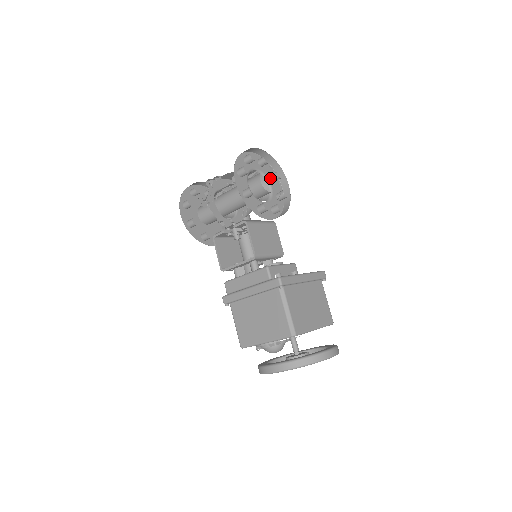
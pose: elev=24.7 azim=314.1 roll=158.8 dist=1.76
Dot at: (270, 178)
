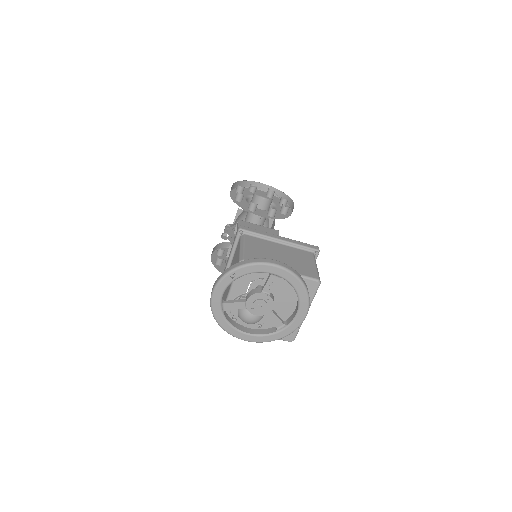
Dot at: (278, 204)
